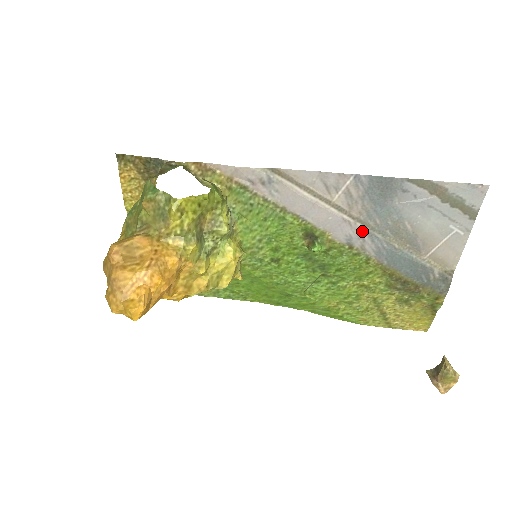
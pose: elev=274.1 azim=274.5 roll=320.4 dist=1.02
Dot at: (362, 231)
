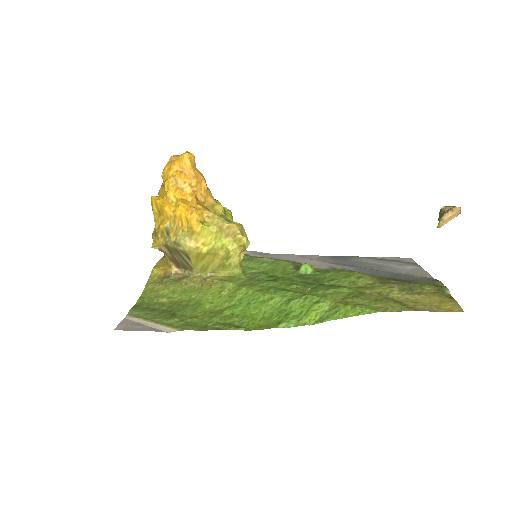
Dot at: (338, 265)
